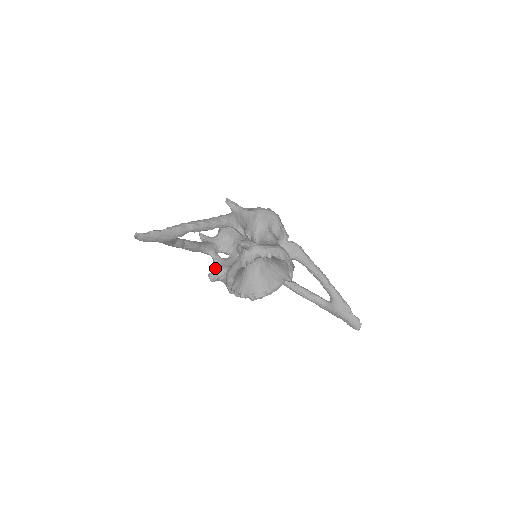
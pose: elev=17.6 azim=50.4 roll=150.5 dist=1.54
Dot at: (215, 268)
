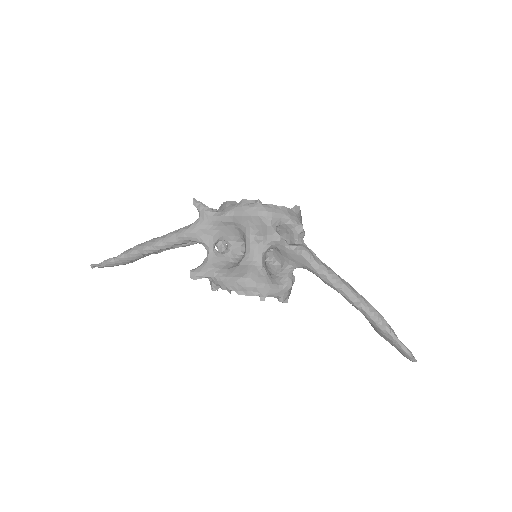
Dot at: occluded
